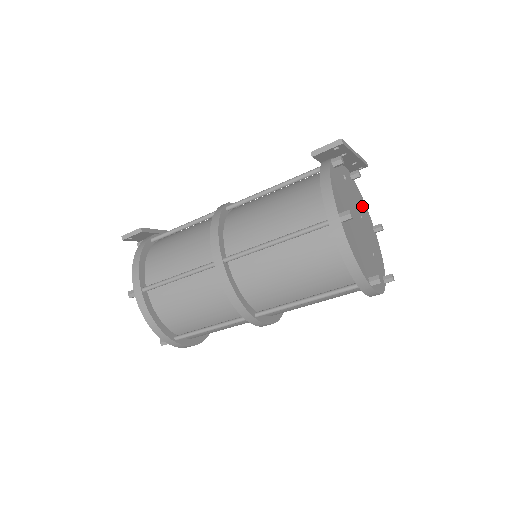
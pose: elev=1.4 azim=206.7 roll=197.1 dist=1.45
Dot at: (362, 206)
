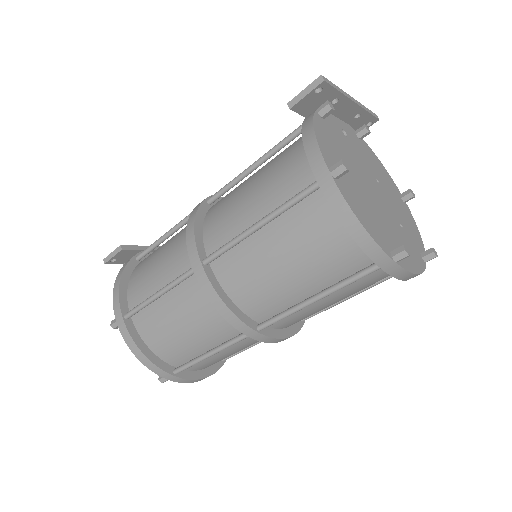
Dot at: (379, 170)
